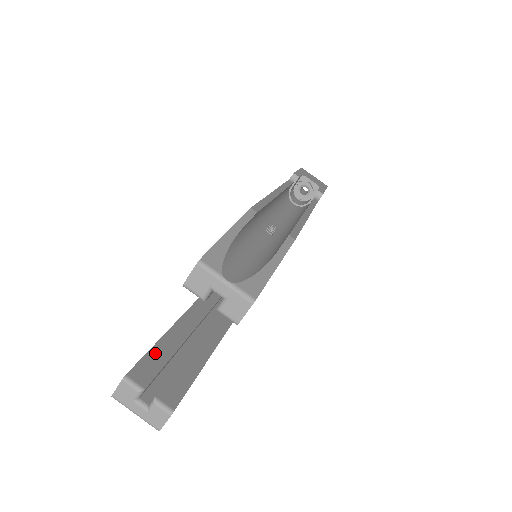
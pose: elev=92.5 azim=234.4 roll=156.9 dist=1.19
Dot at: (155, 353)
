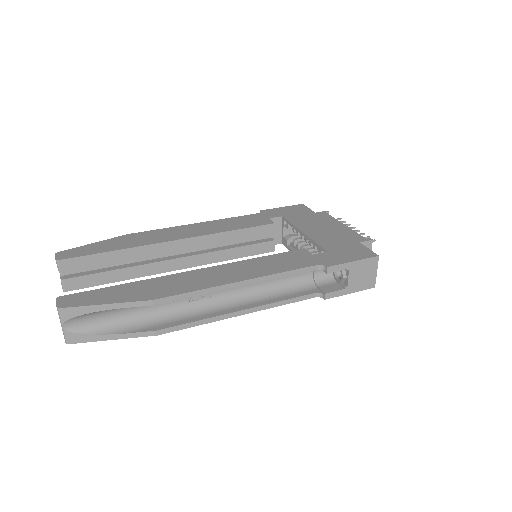
Dot at: (93, 258)
